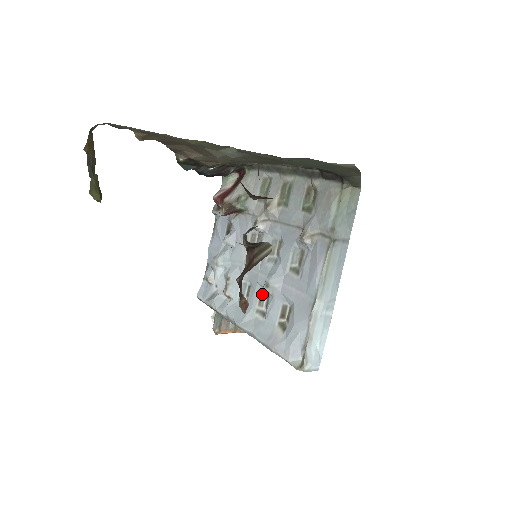
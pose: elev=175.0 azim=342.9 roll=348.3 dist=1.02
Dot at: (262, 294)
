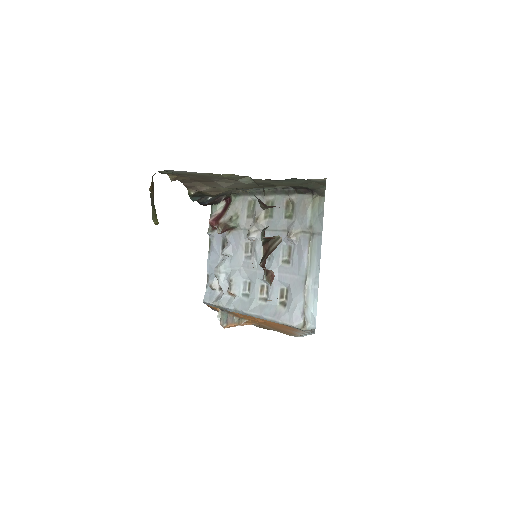
Dot at: (262, 285)
